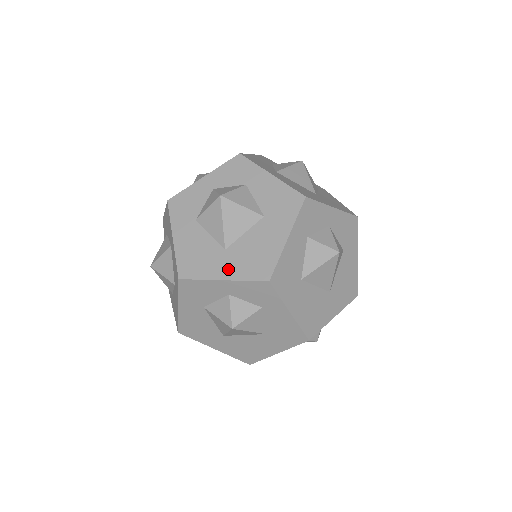
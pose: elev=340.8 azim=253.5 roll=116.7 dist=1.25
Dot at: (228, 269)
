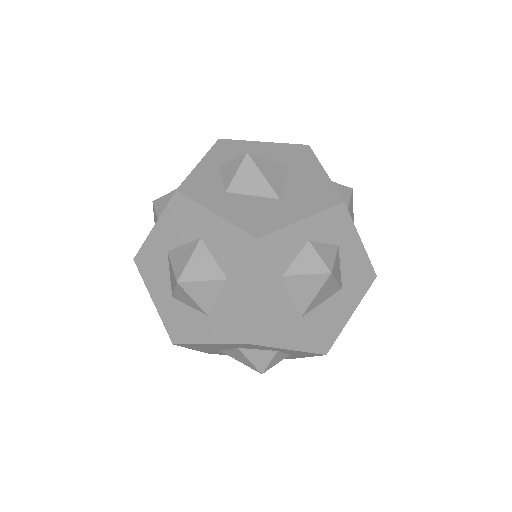
Dot at: (298, 339)
